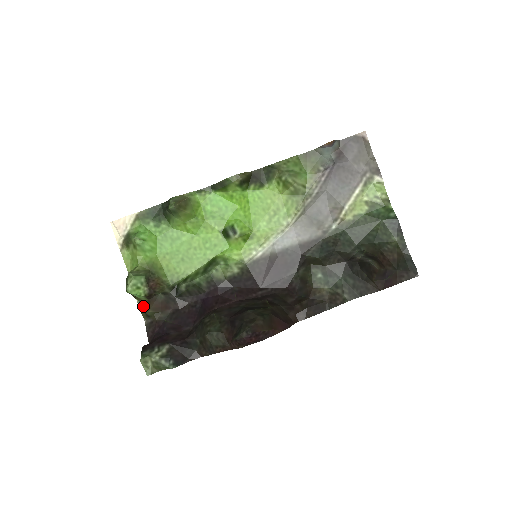
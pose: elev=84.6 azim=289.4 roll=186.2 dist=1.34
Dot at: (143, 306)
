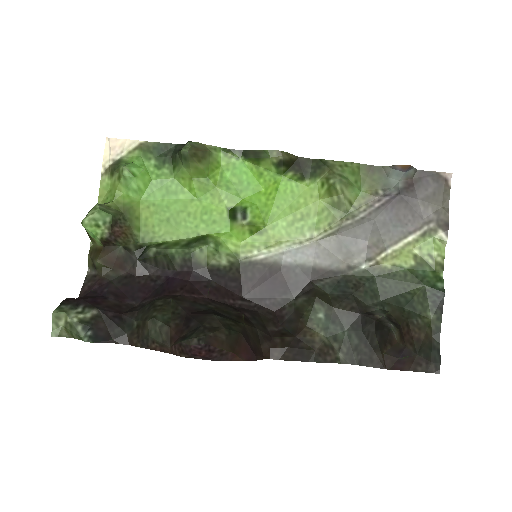
Dot at: (94, 251)
